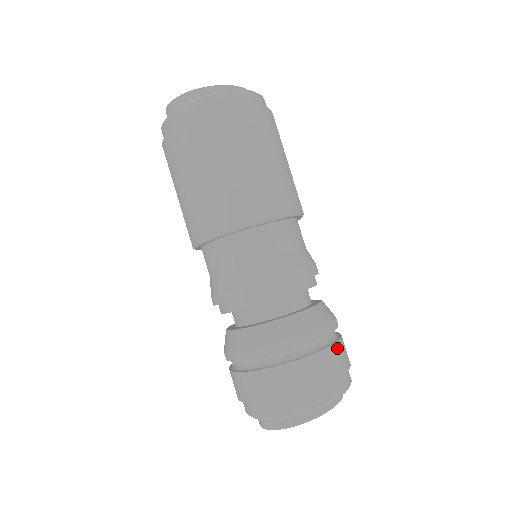
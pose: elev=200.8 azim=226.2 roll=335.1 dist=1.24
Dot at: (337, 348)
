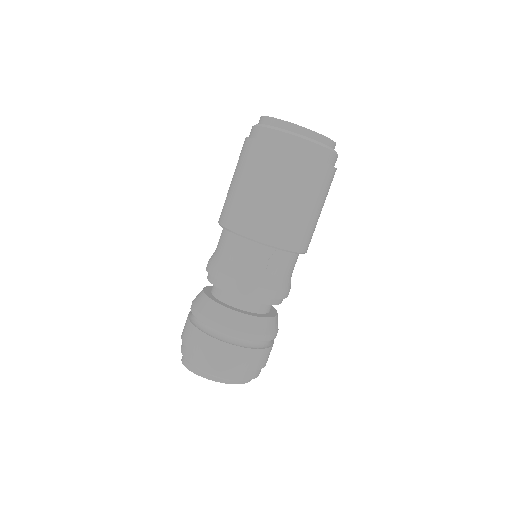
Dot at: (246, 352)
